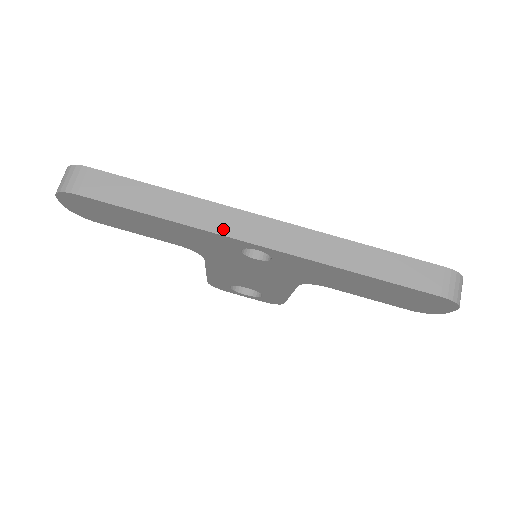
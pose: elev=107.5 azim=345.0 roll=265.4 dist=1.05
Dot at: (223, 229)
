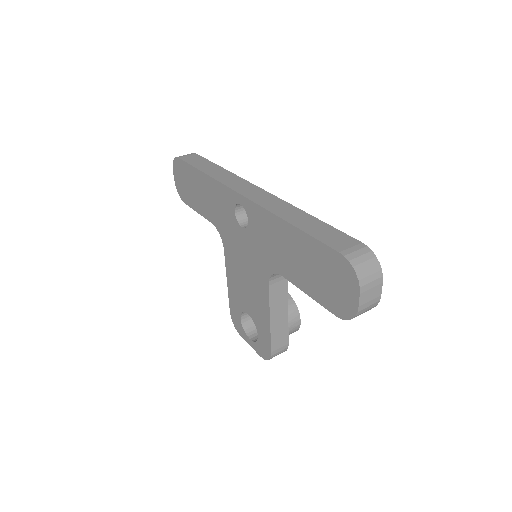
Dot at: (229, 184)
